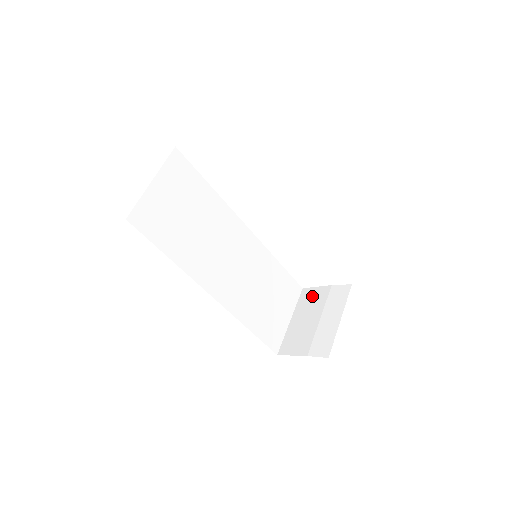
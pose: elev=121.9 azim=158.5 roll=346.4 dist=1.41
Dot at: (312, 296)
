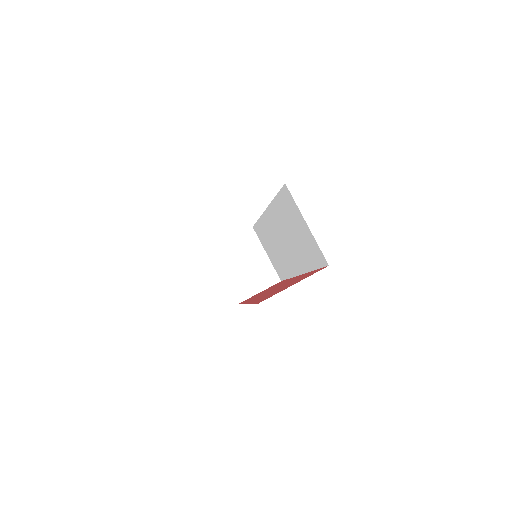
Dot at: (227, 250)
